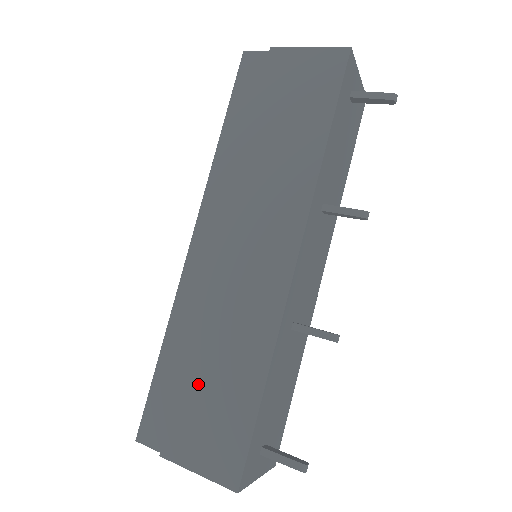
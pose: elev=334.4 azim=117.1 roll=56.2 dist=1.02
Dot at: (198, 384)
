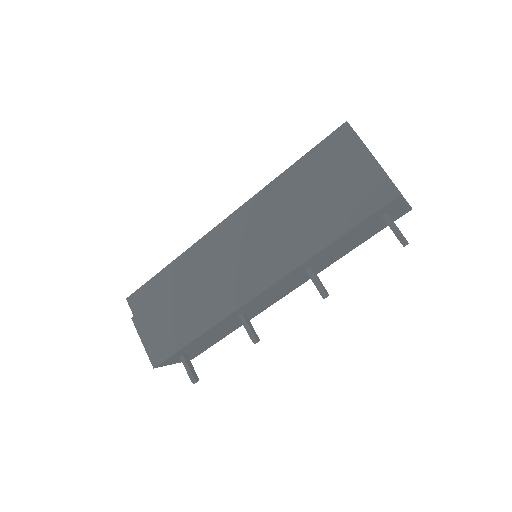
Dot at: (171, 304)
